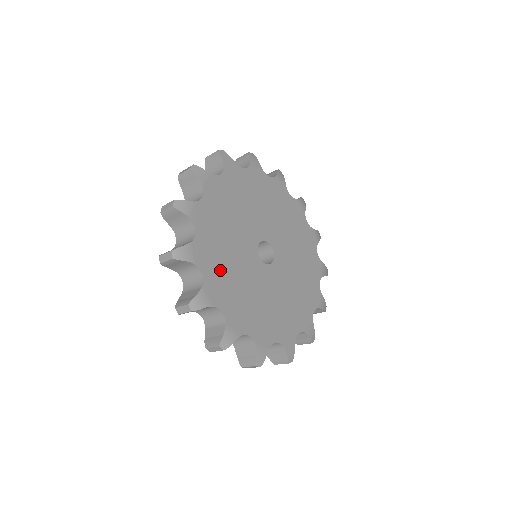
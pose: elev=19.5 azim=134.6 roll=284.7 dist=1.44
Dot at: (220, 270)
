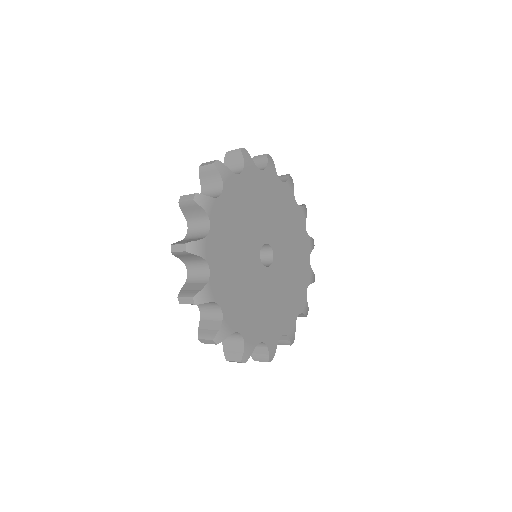
Dot at: (248, 314)
